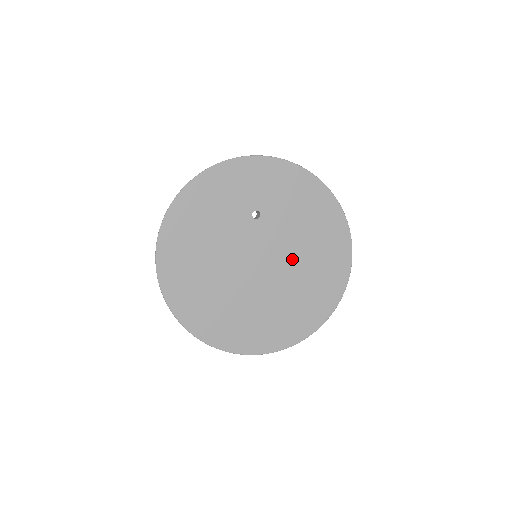
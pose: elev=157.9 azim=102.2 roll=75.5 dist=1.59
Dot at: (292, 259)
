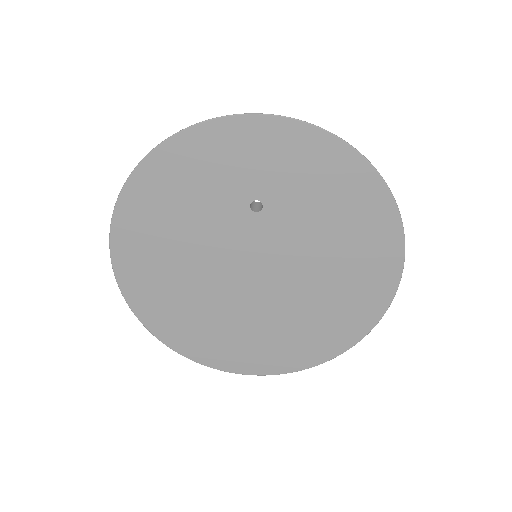
Dot at: (305, 272)
